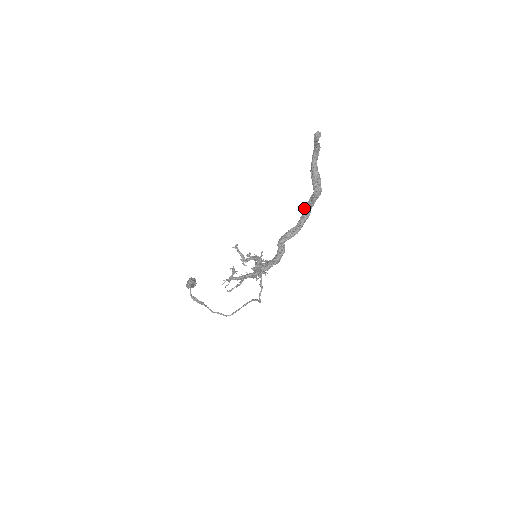
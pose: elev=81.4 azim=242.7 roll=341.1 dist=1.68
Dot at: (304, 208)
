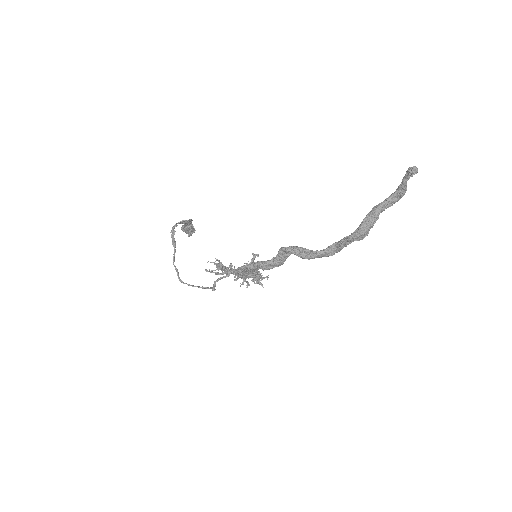
Dot at: (335, 242)
